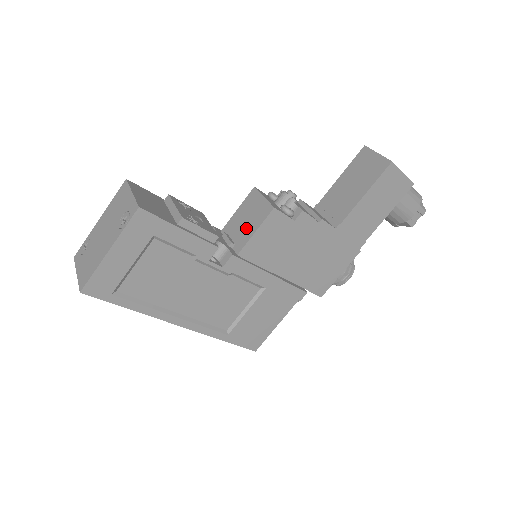
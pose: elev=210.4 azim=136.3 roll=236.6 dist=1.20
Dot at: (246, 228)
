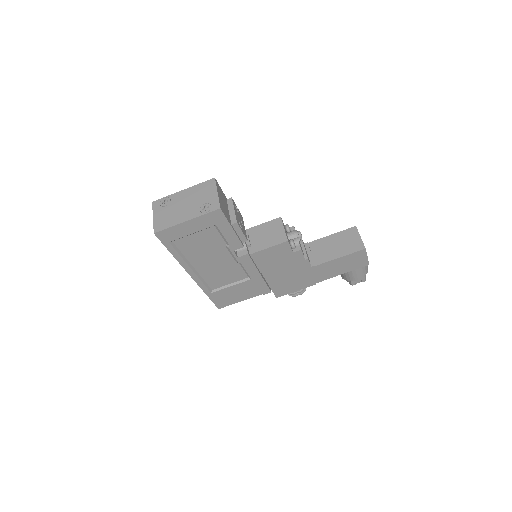
Dot at: (263, 241)
